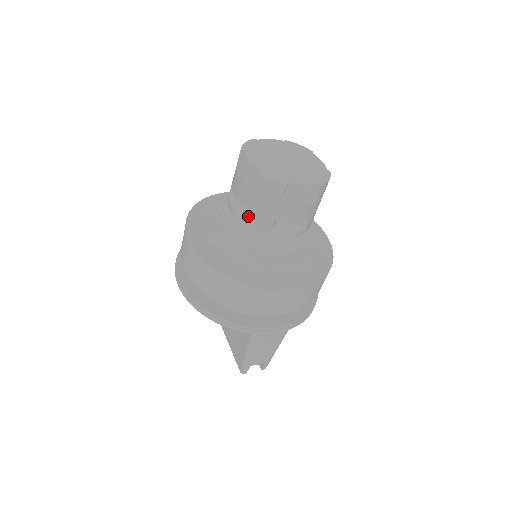
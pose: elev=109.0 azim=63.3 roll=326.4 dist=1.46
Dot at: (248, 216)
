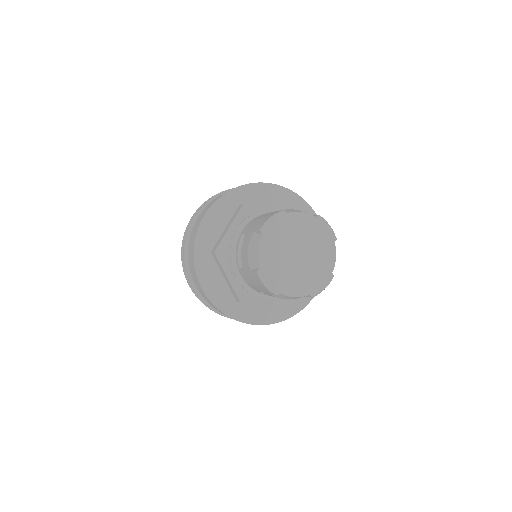
Dot at: (244, 275)
